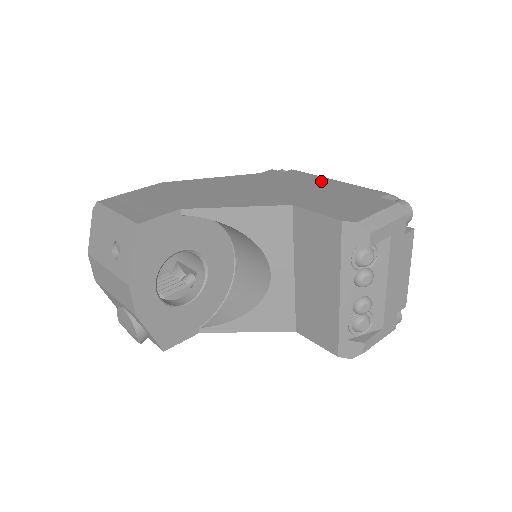
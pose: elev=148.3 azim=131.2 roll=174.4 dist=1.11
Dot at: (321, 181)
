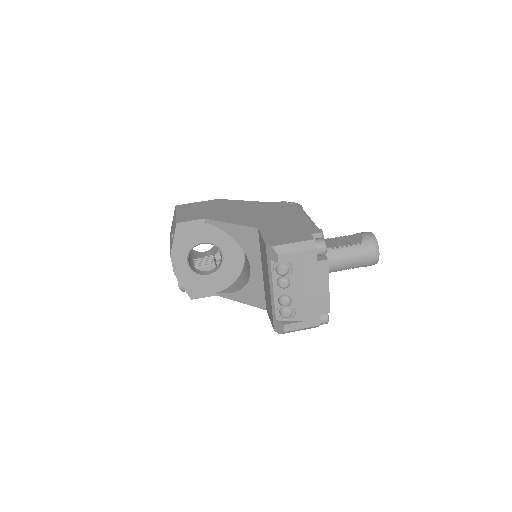
Dot at: (298, 215)
